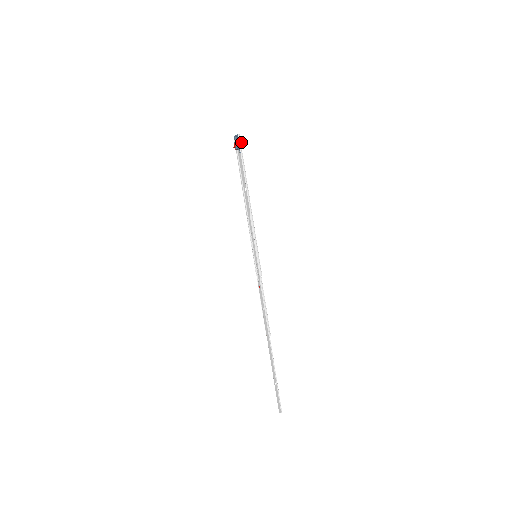
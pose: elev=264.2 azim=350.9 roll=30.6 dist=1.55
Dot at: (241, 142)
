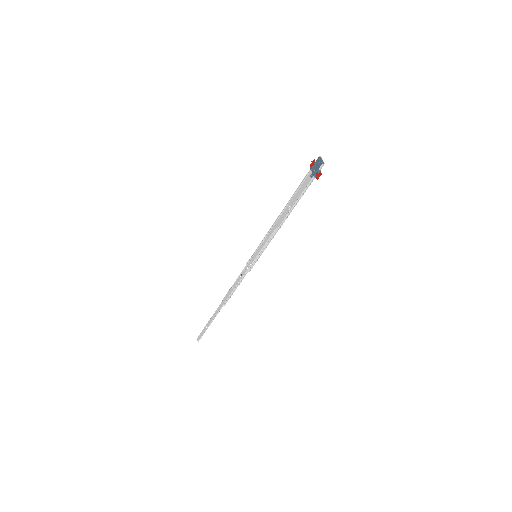
Dot at: (318, 176)
